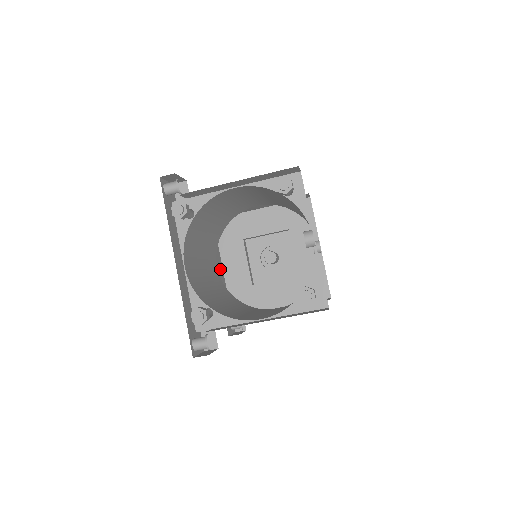
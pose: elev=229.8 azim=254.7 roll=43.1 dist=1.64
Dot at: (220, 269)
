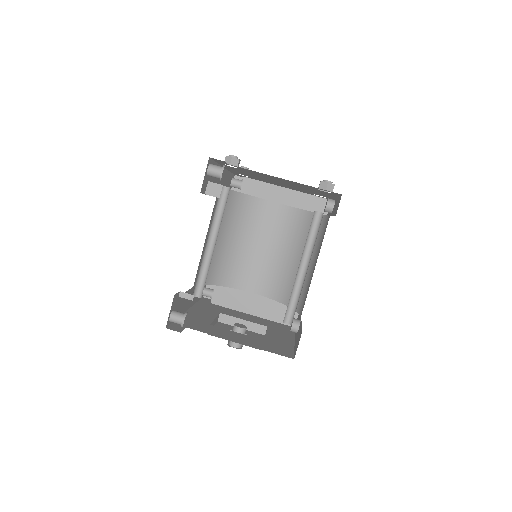
Dot at: (189, 300)
